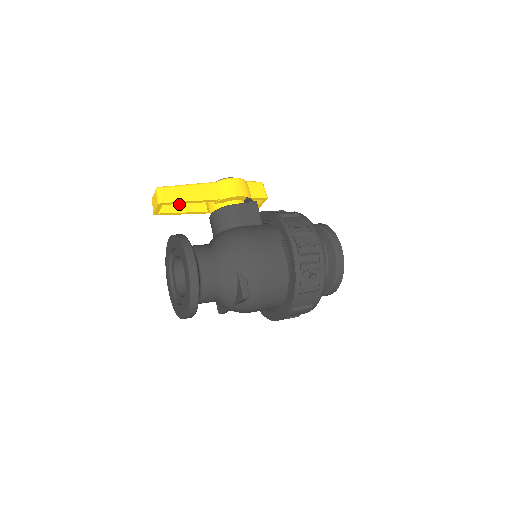
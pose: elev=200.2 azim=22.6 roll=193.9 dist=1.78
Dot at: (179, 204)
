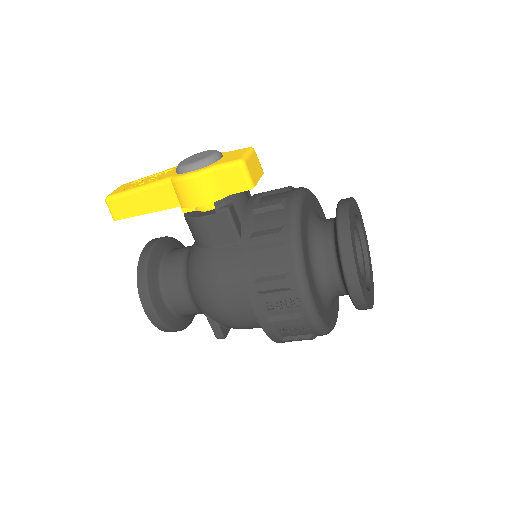
Dot at: occluded
